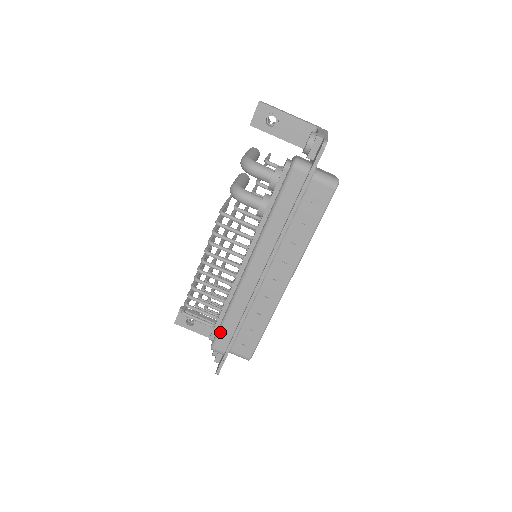
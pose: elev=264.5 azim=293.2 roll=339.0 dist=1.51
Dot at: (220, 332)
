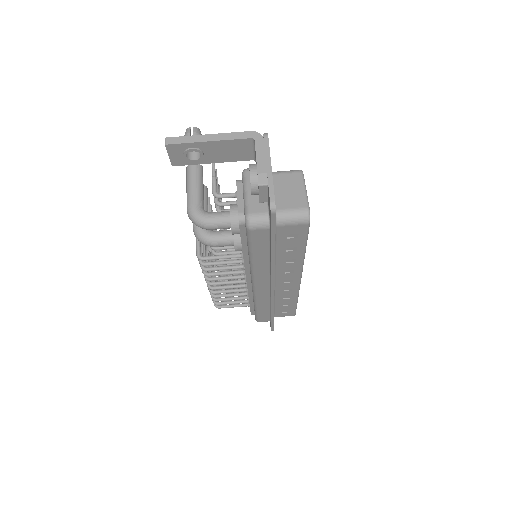
Dot at: (258, 316)
